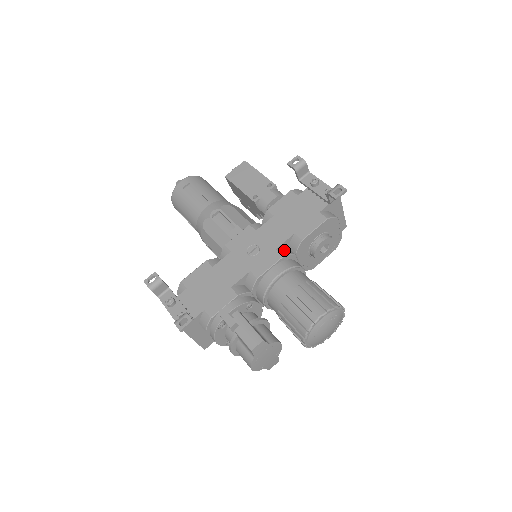
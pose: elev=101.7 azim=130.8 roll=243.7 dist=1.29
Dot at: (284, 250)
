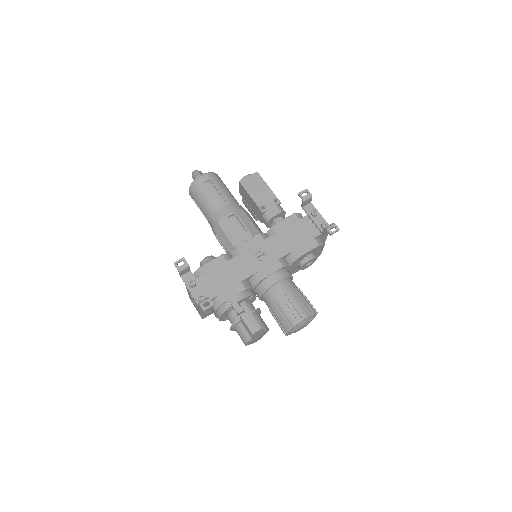
Dot at: (283, 261)
